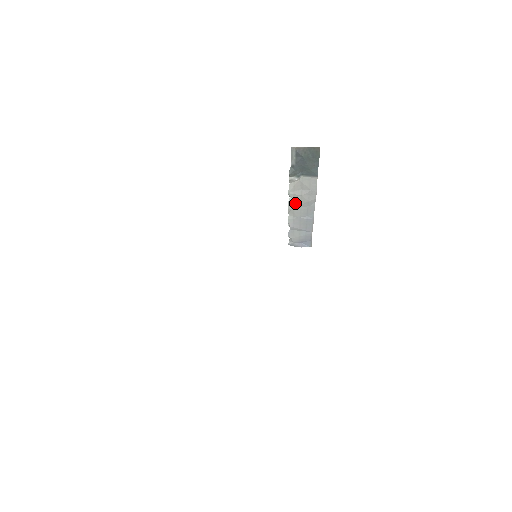
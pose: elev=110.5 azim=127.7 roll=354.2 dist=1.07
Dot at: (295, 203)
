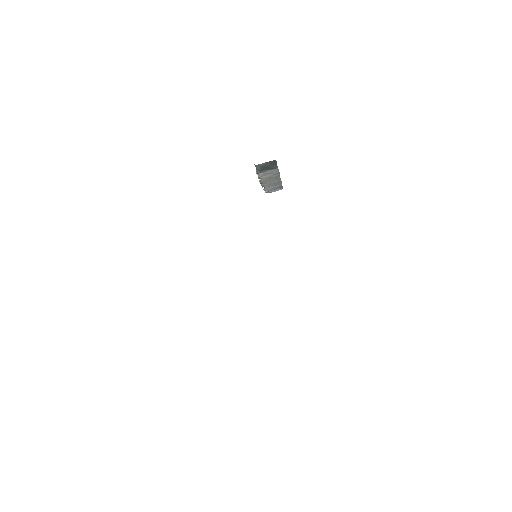
Dot at: (265, 180)
